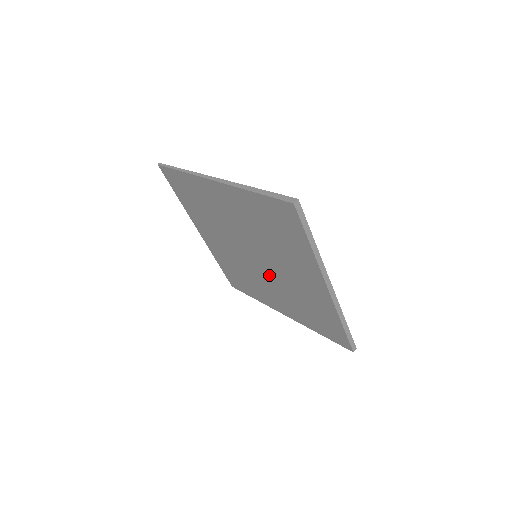
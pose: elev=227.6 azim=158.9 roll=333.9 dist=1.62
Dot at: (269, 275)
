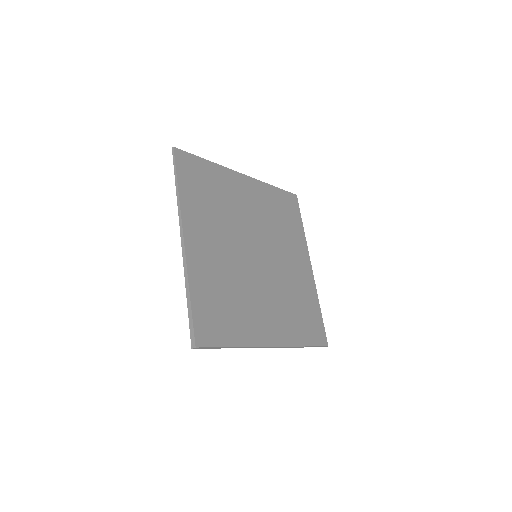
Dot at: occluded
